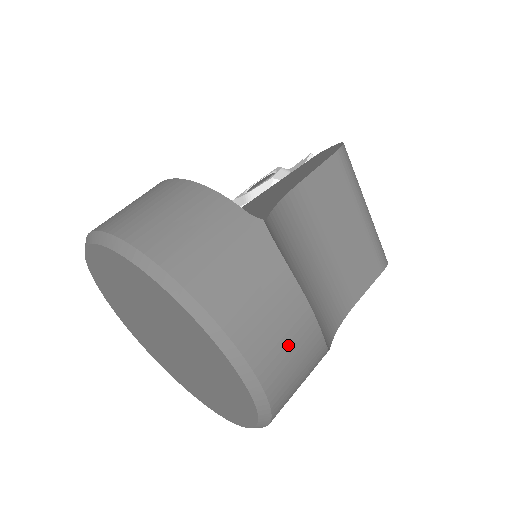
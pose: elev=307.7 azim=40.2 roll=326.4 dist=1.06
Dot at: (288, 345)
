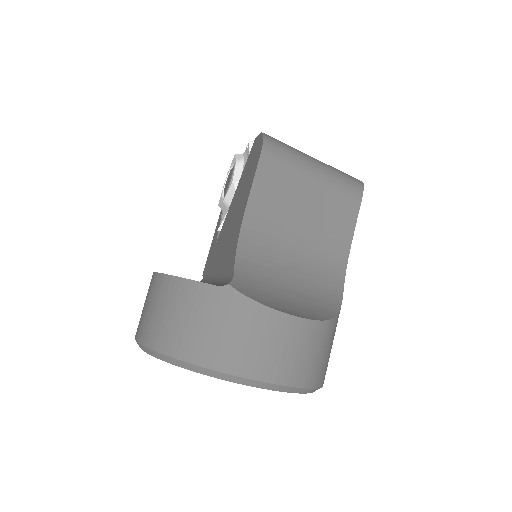
Dot at: (297, 351)
